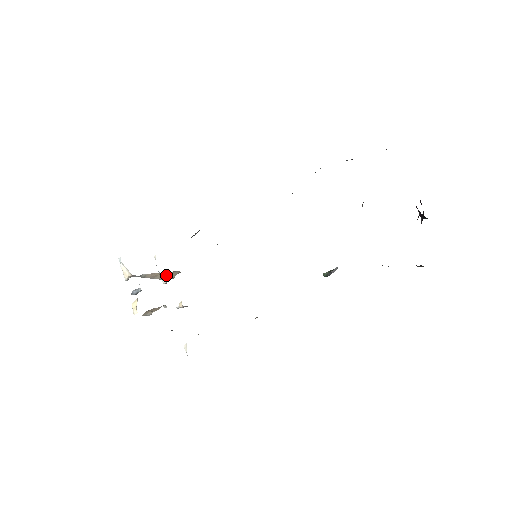
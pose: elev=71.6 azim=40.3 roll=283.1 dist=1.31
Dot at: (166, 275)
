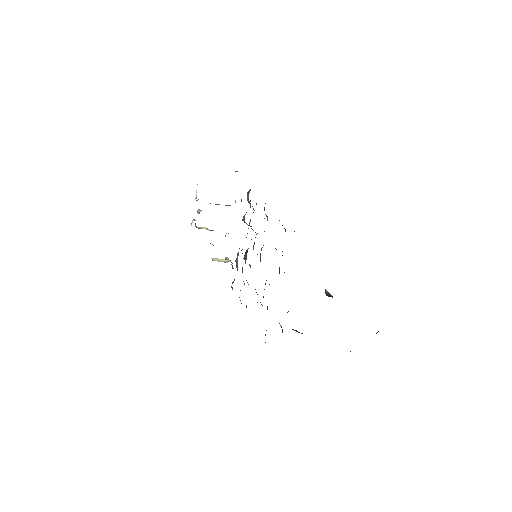
Dot at: (230, 205)
